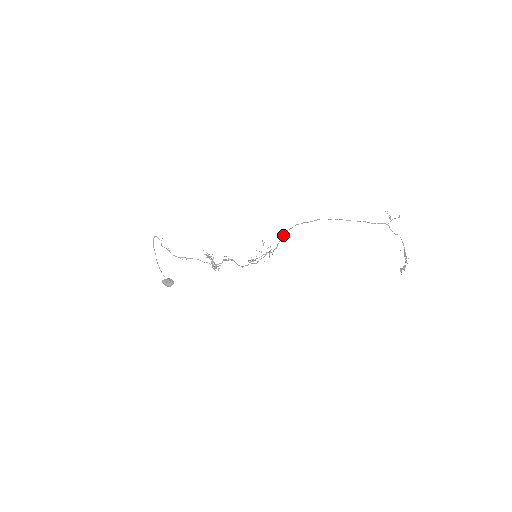
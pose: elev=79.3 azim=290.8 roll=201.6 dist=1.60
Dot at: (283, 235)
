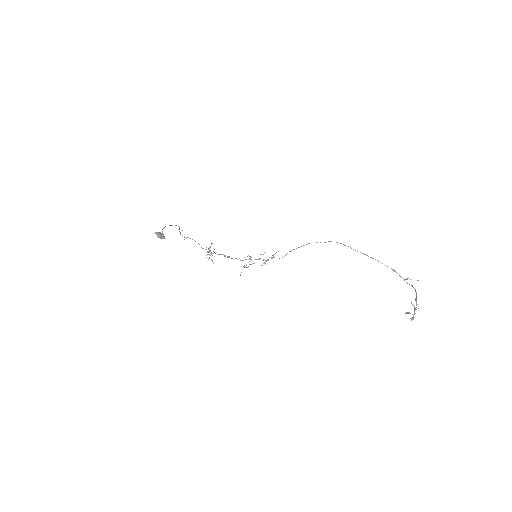
Dot at: (294, 249)
